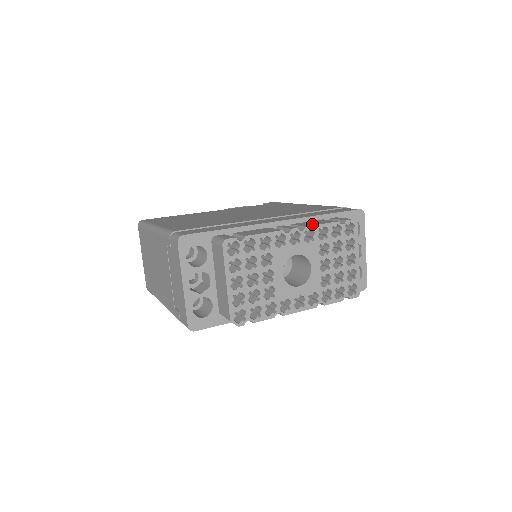
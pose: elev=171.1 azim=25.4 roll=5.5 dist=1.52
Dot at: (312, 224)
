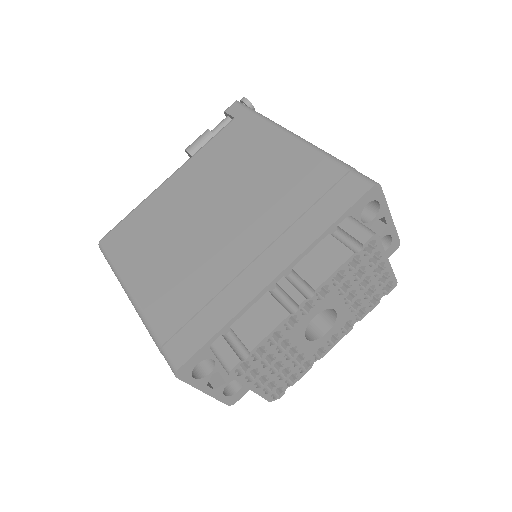
Dot at: (321, 274)
